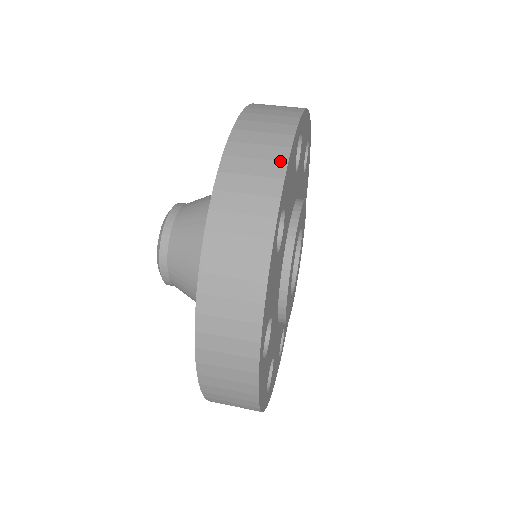
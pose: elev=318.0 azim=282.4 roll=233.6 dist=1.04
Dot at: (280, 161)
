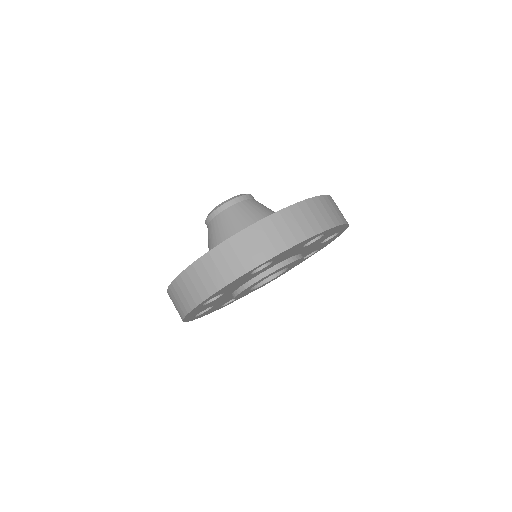
Dot at: (181, 317)
